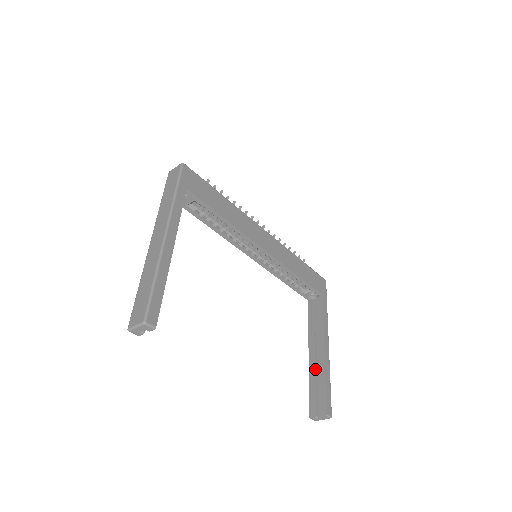
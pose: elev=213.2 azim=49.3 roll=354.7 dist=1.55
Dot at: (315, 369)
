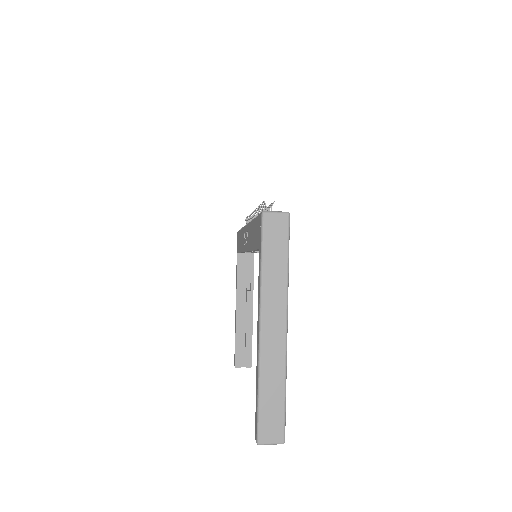
Dot at: (242, 326)
